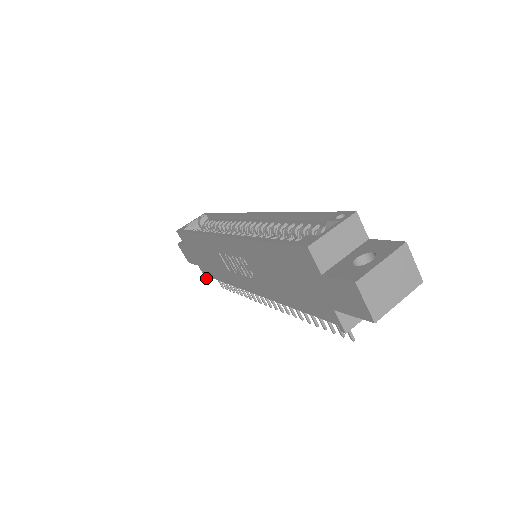
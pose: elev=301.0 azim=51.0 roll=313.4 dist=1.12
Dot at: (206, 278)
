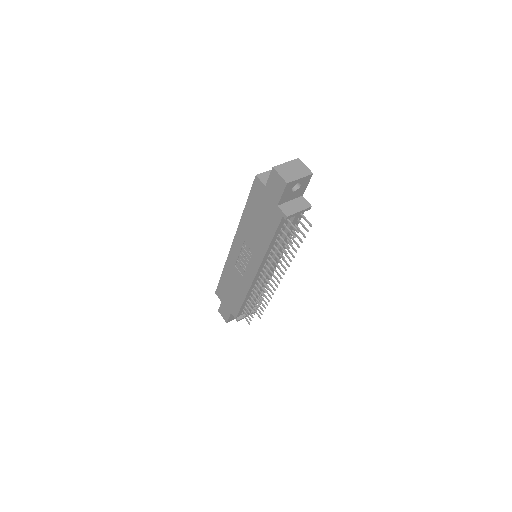
Dot at: (237, 320)
